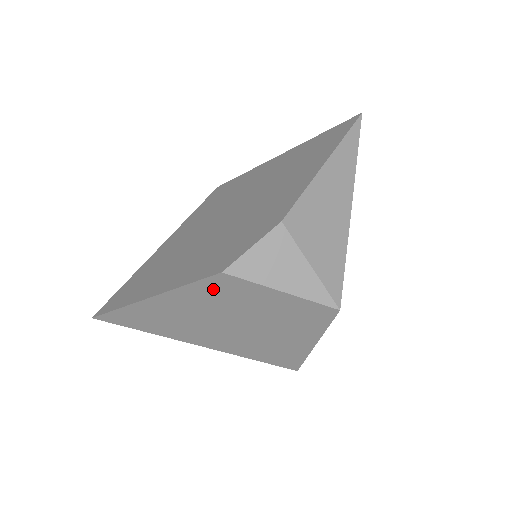
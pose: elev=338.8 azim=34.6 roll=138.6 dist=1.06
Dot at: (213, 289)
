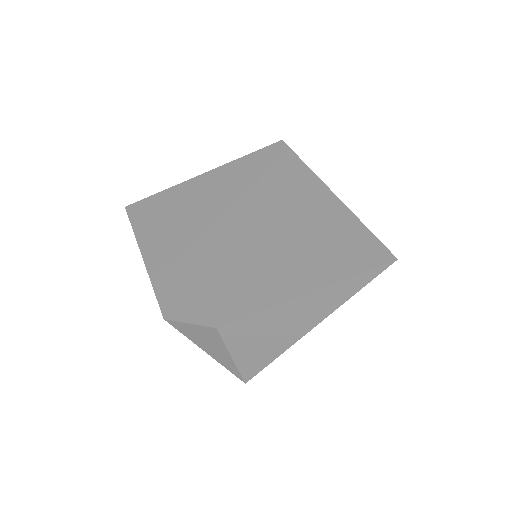
Dot at: occluded
